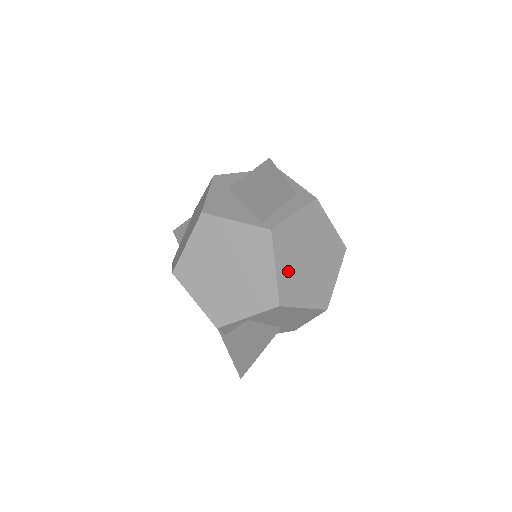
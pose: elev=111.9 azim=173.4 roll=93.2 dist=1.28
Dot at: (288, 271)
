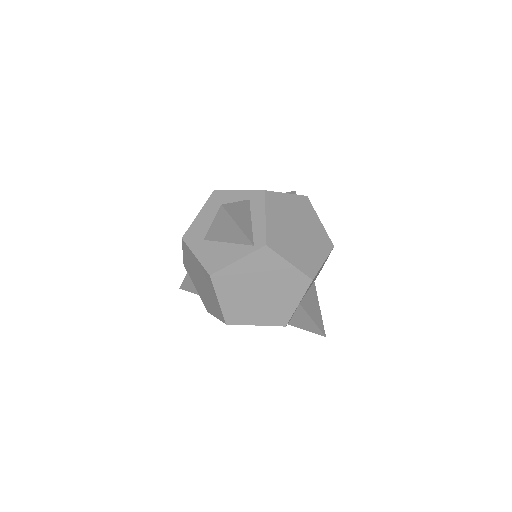
Dot at: (296, 255)
